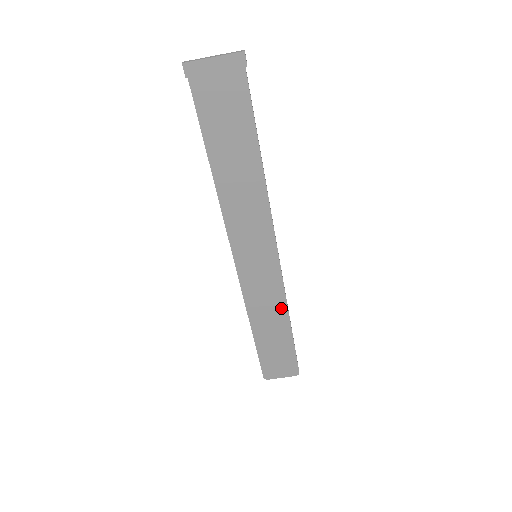
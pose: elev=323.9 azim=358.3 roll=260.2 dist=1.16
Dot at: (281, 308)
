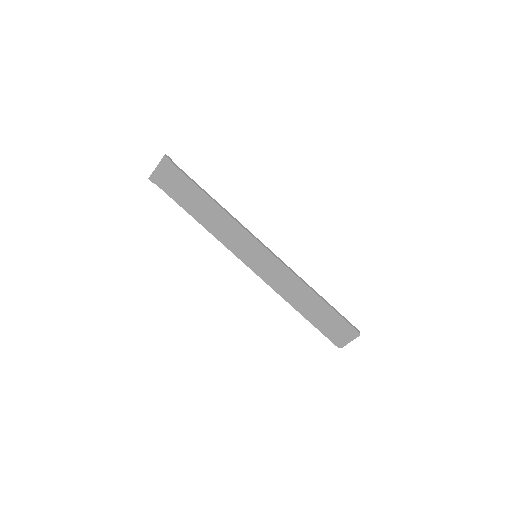
Dot at: (299, 284)
